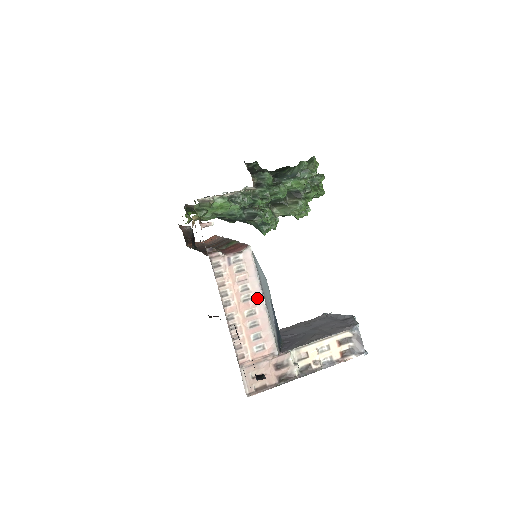
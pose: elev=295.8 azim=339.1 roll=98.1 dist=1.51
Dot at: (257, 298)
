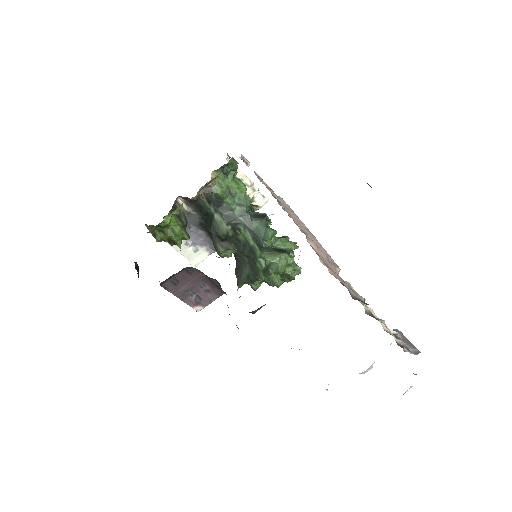
Dot at: (300, 222)
